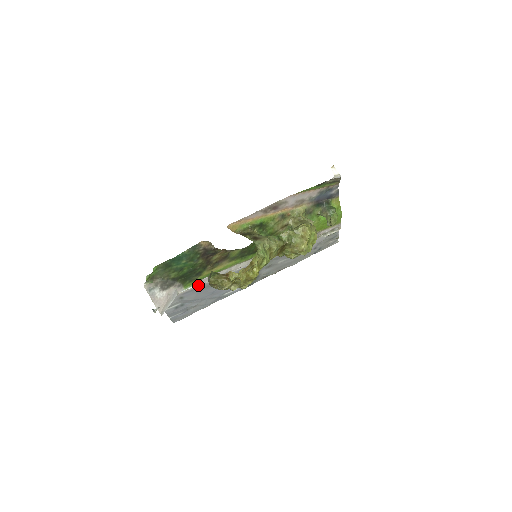
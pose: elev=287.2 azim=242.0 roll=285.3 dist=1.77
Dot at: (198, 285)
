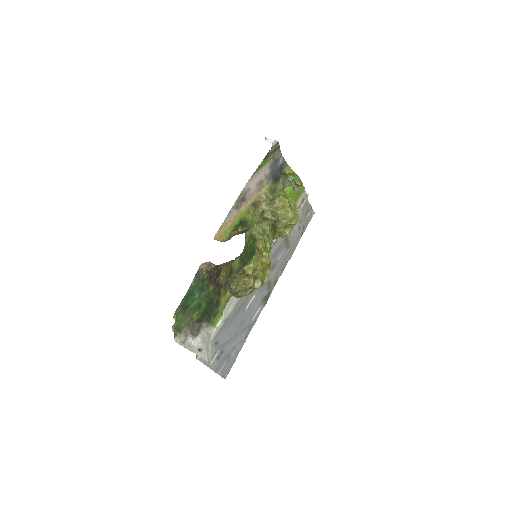
Dot at: (223, 319)
